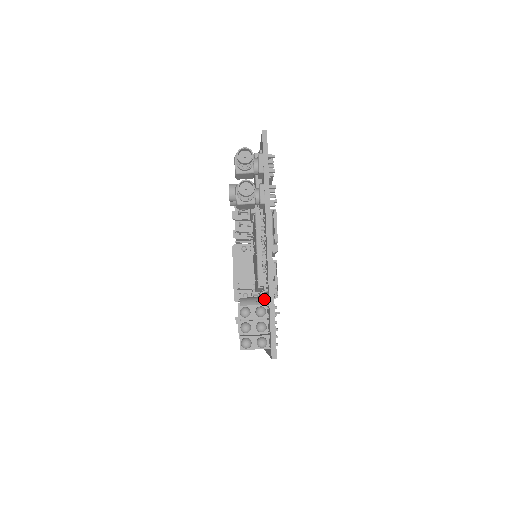
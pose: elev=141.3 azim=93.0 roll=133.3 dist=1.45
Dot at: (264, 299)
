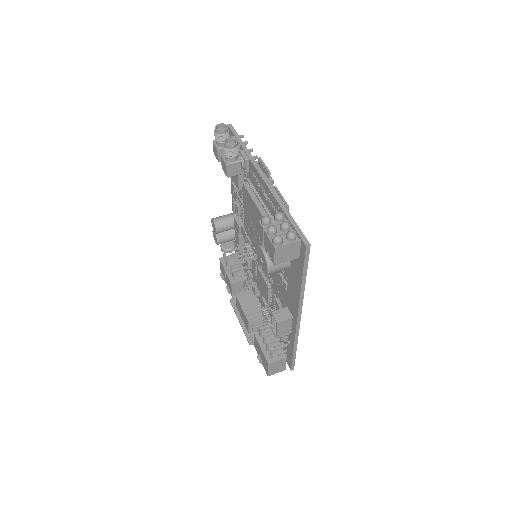
Dot at: occluded
